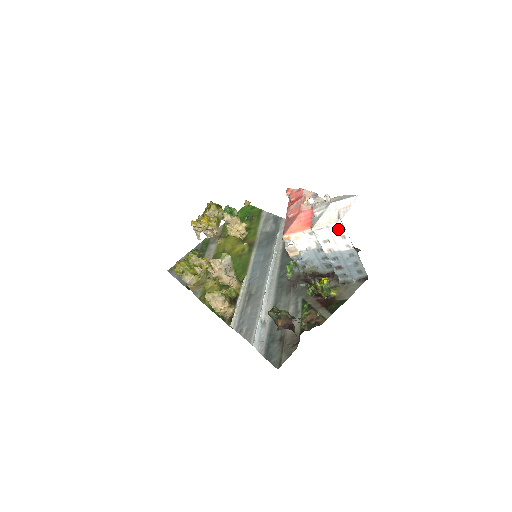
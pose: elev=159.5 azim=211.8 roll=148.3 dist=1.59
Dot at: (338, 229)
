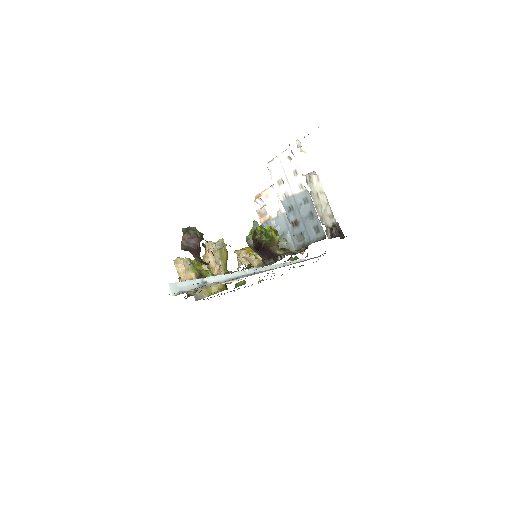
Dot at: (290, 161)
